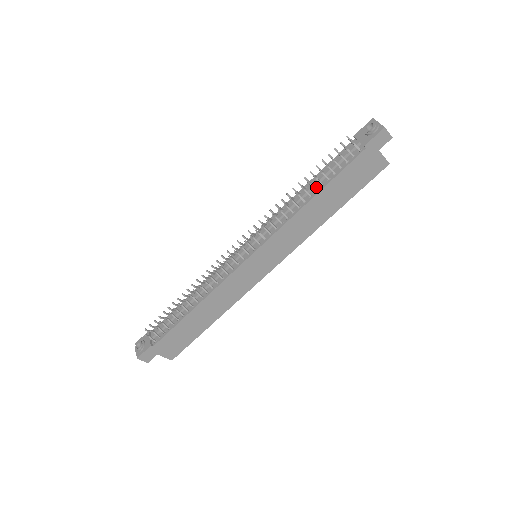
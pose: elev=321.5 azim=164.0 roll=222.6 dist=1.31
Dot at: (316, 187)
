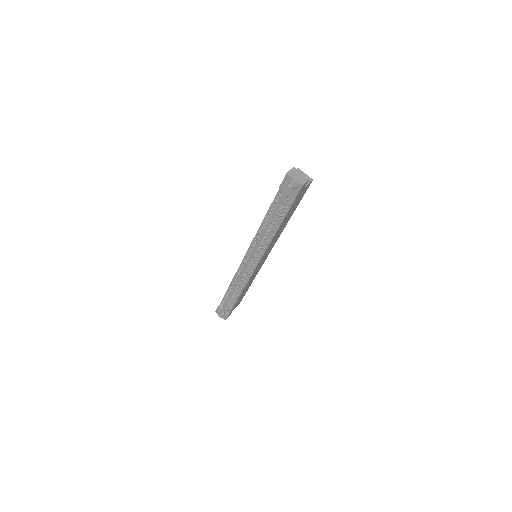
Dot at: occluded
